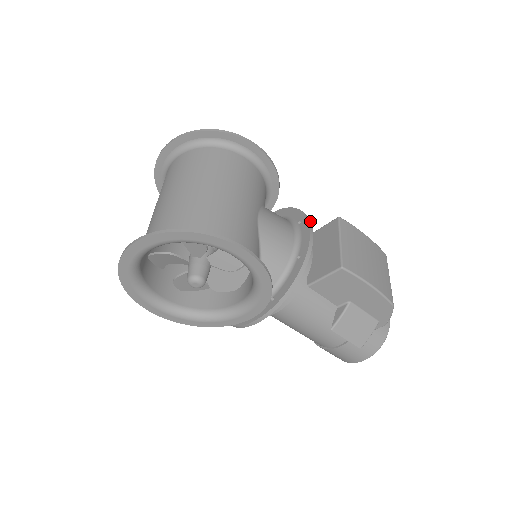
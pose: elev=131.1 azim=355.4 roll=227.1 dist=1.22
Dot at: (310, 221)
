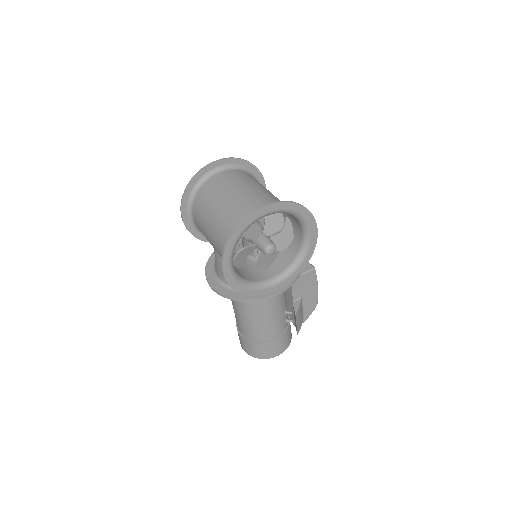
Dot at: occluded
